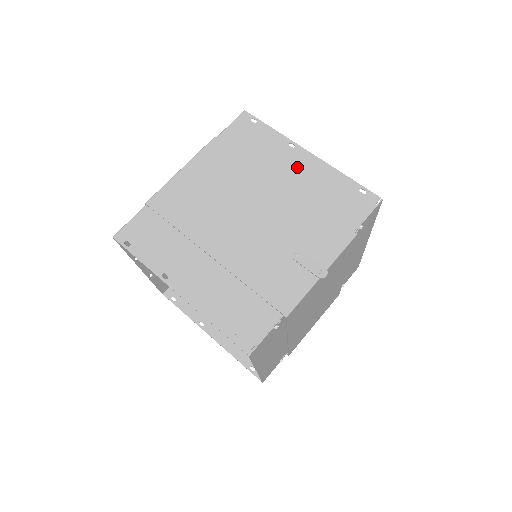
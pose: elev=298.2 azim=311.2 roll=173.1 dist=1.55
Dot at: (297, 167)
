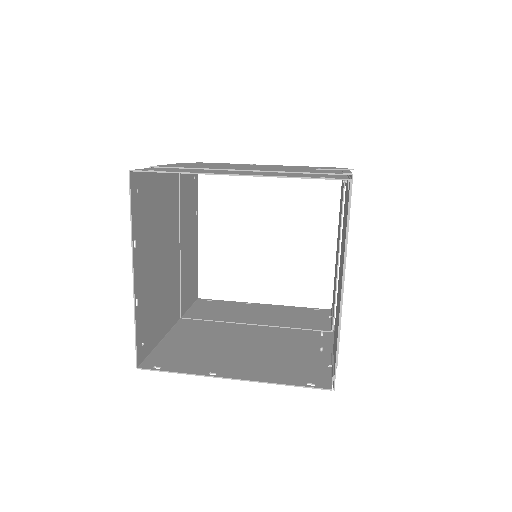
Dot at: occluded
